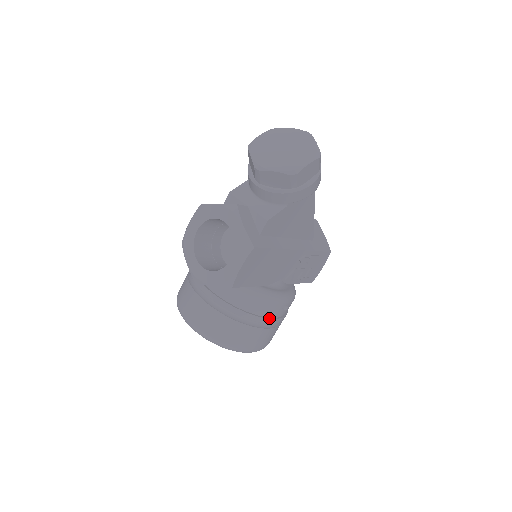
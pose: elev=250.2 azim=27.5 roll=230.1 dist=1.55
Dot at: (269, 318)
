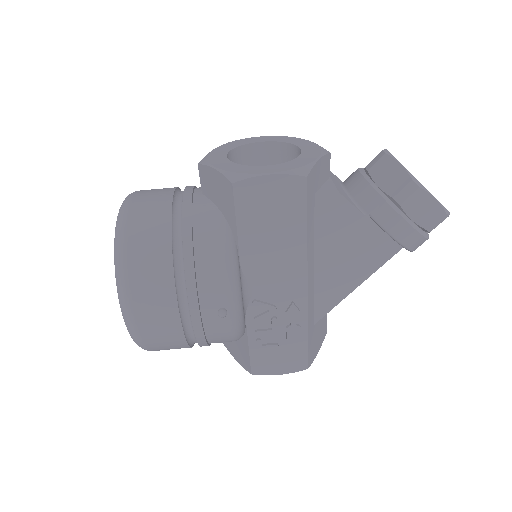
Dot at: (198, 292)
